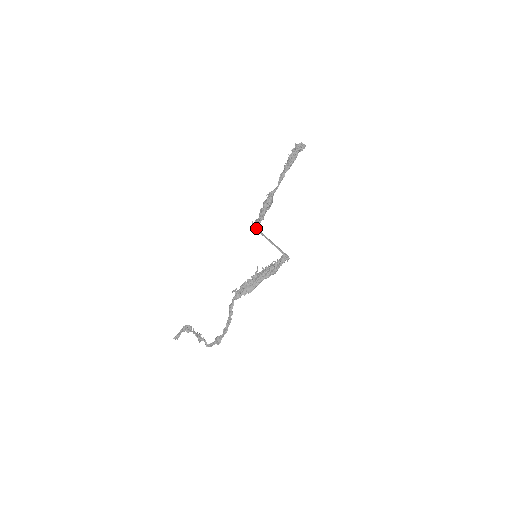
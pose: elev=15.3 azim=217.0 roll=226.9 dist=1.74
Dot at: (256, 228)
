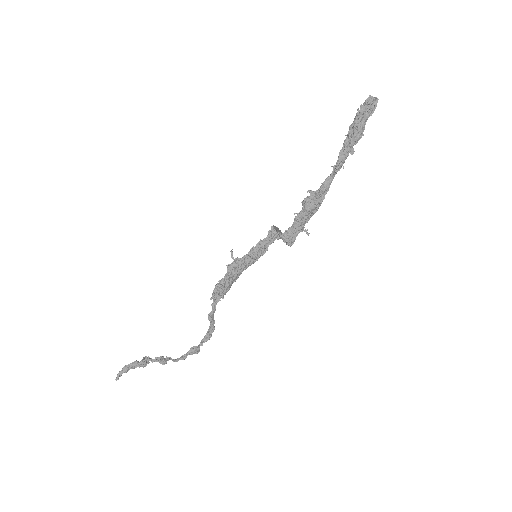
Dot at: occluded
